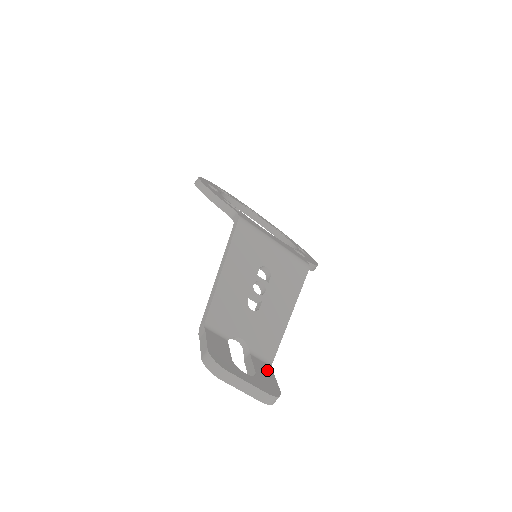
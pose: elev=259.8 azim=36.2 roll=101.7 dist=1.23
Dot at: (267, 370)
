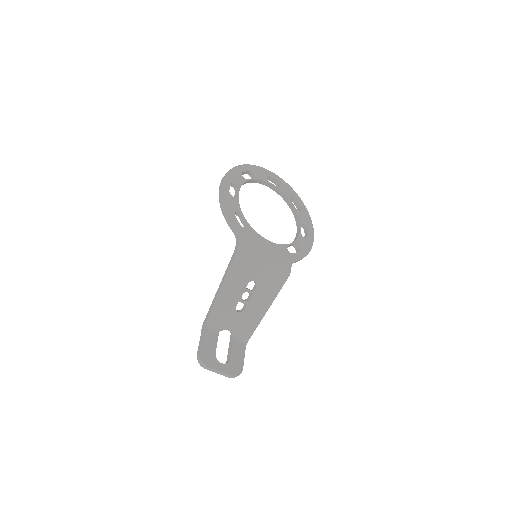
Dot at: (241, 351)
